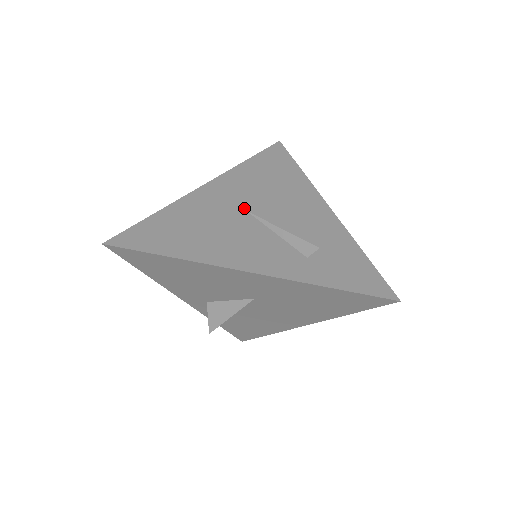
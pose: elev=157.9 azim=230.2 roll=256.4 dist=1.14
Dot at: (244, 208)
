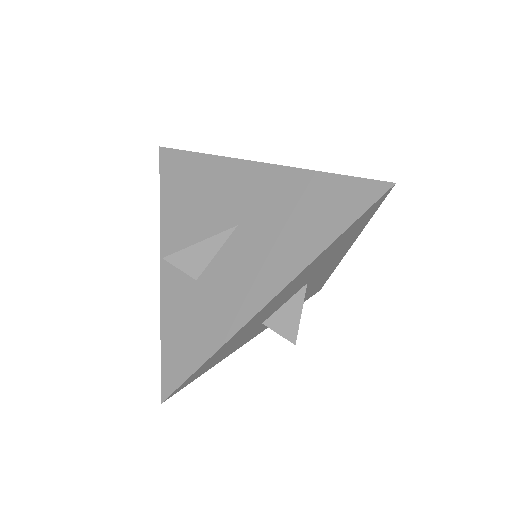
Dot at: occluded
